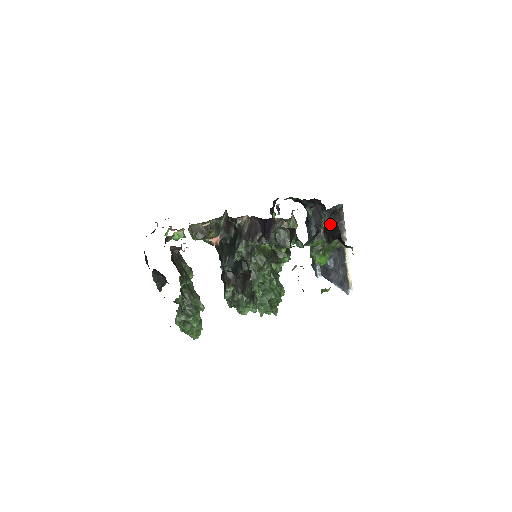
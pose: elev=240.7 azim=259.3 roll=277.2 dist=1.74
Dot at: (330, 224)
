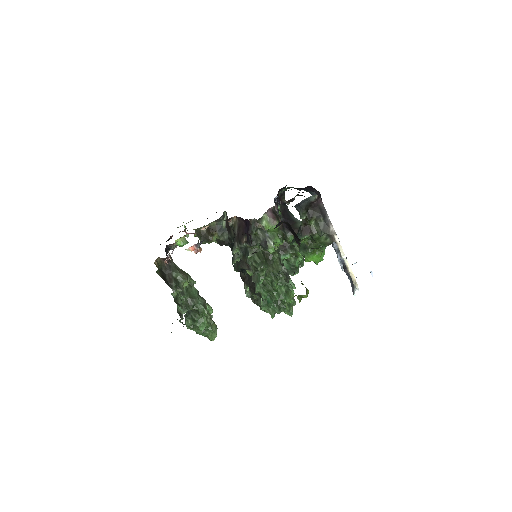
Dot at: (287, 224)
